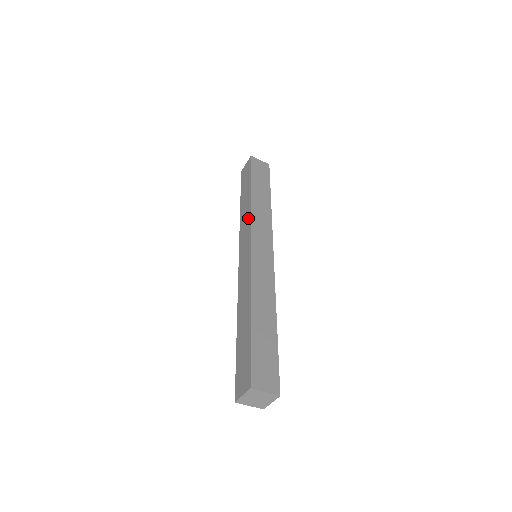
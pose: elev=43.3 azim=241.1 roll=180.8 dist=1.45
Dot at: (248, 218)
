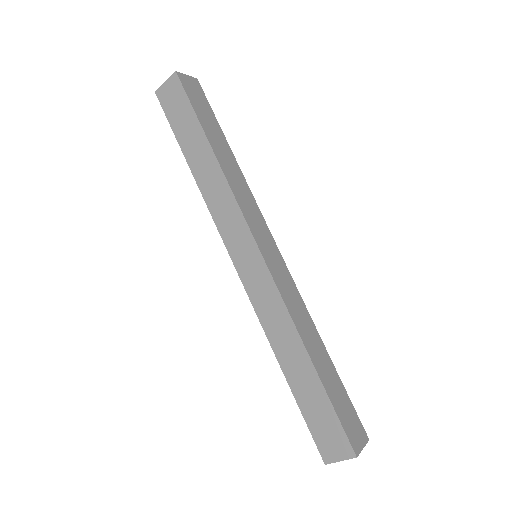
Dot at: (229, 201)
